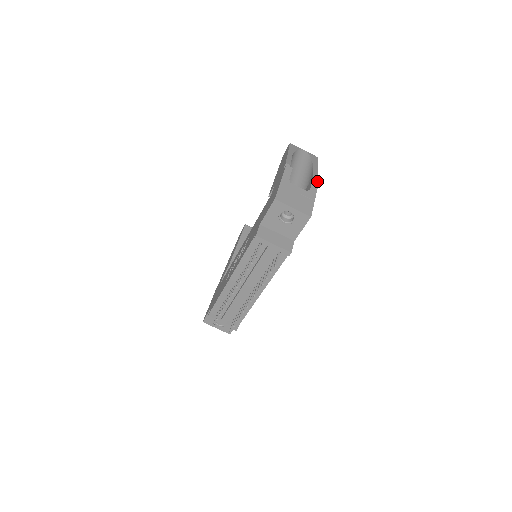
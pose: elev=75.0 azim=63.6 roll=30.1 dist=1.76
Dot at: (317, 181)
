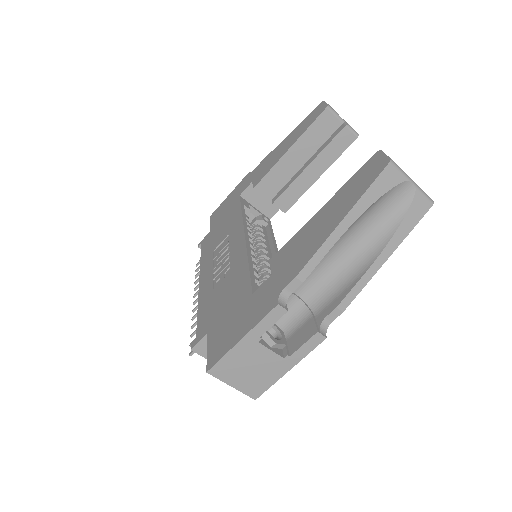
Dot at: (322, 338)
